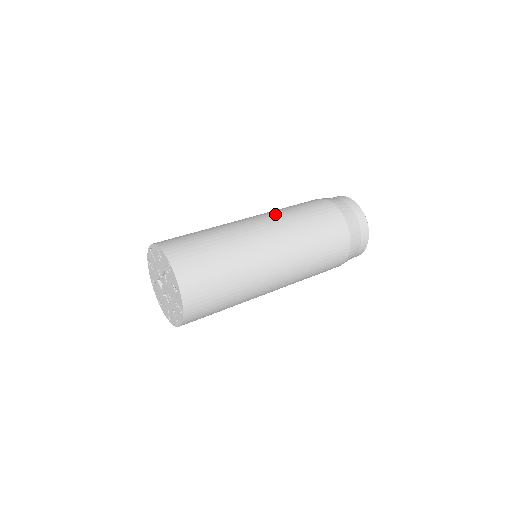
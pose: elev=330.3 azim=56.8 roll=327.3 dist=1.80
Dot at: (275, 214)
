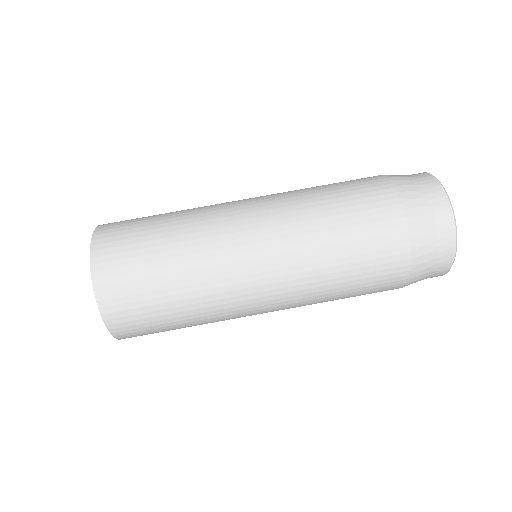
Dot at: (297, 248)
